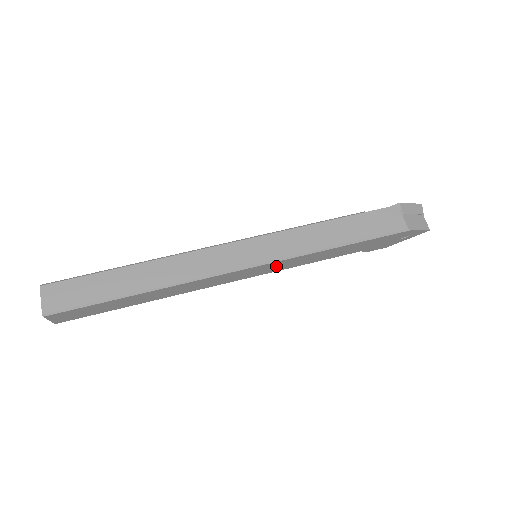
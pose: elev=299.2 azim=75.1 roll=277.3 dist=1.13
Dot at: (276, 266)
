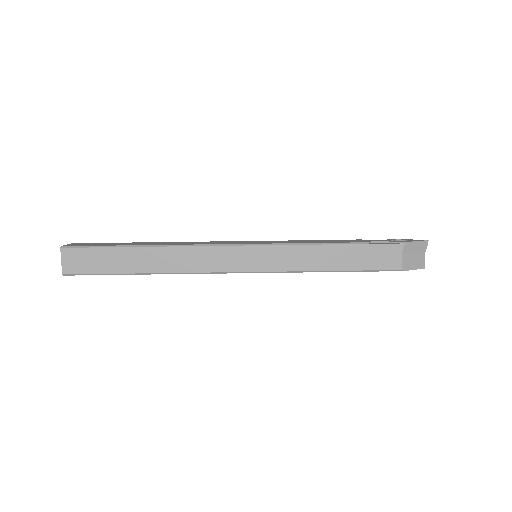
Dot at: occluded
